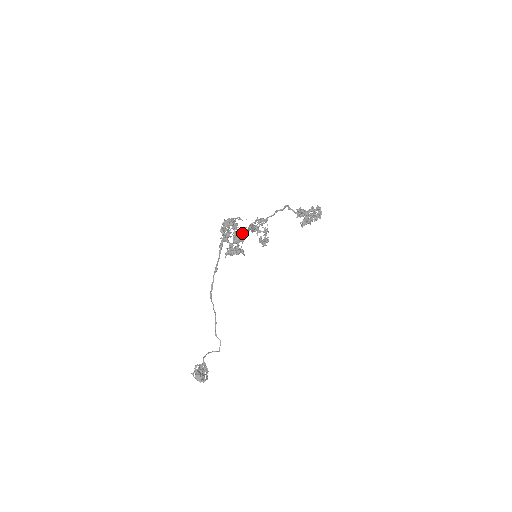
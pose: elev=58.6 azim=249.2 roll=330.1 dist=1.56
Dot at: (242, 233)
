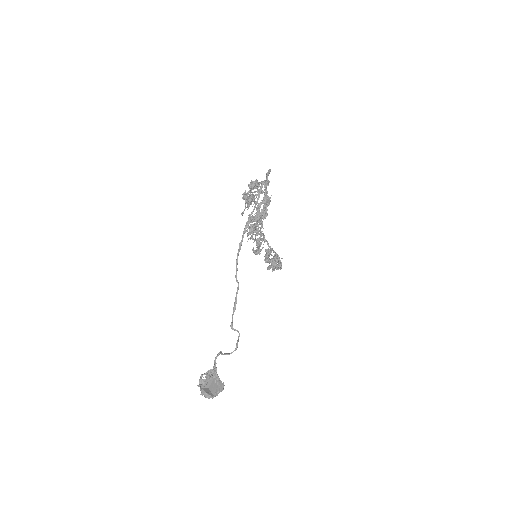
Dot at: occluded
